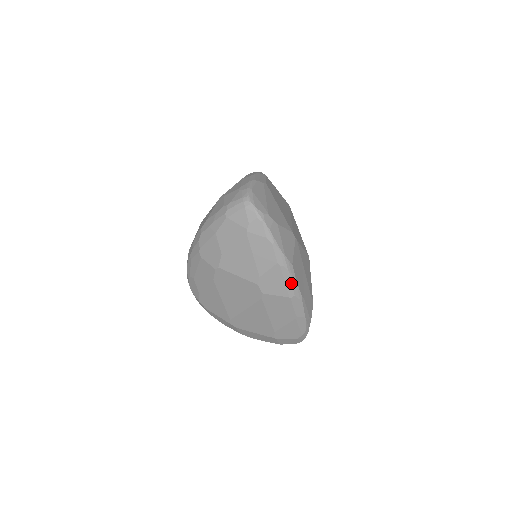
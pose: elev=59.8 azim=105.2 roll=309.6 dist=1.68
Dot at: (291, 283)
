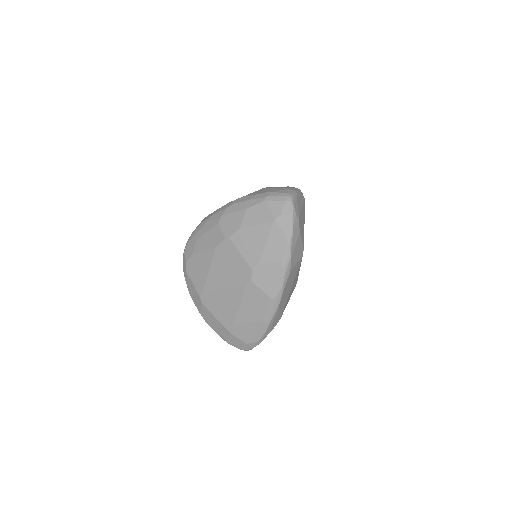
Dot at: (280, 286)
